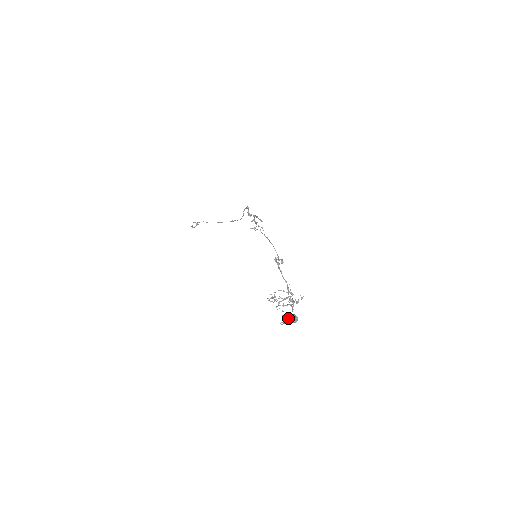
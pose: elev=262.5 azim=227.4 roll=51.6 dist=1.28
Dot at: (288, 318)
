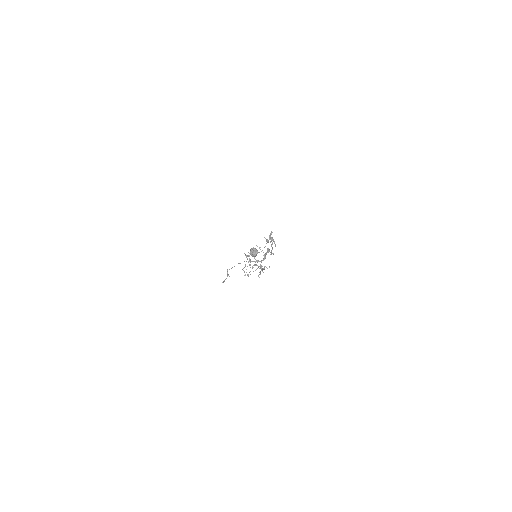
Dot at: (251, 249)
